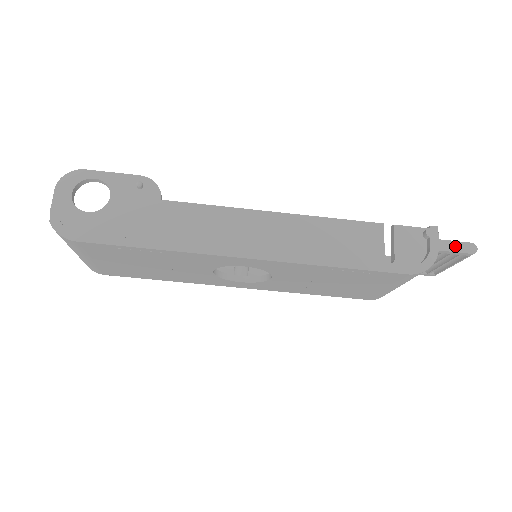
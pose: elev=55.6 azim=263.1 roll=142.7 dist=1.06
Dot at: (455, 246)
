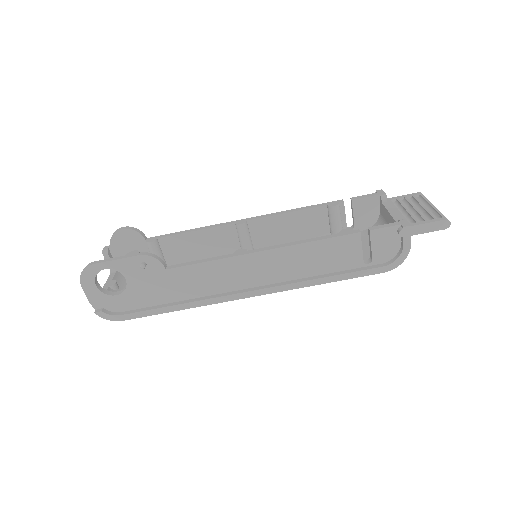
Dot at: (429, 227)
